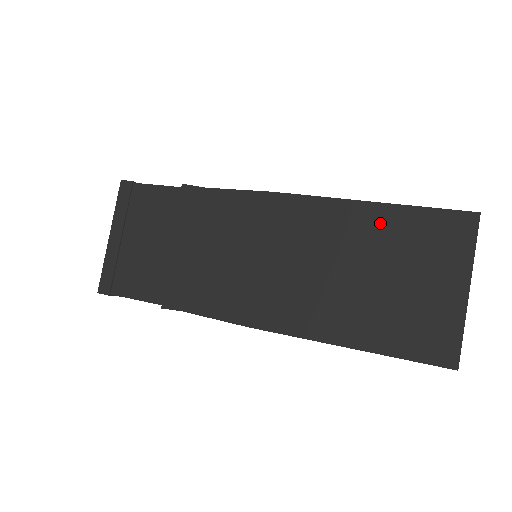
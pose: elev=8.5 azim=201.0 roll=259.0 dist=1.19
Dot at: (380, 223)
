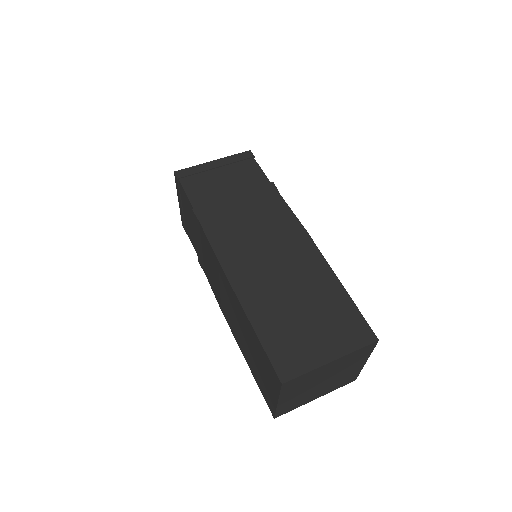
Dot at: (333, 294)
